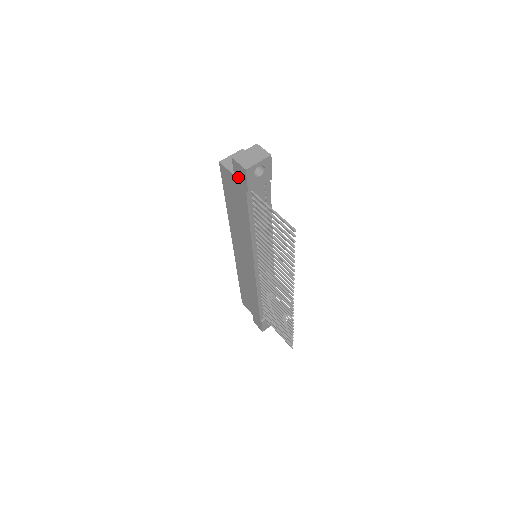
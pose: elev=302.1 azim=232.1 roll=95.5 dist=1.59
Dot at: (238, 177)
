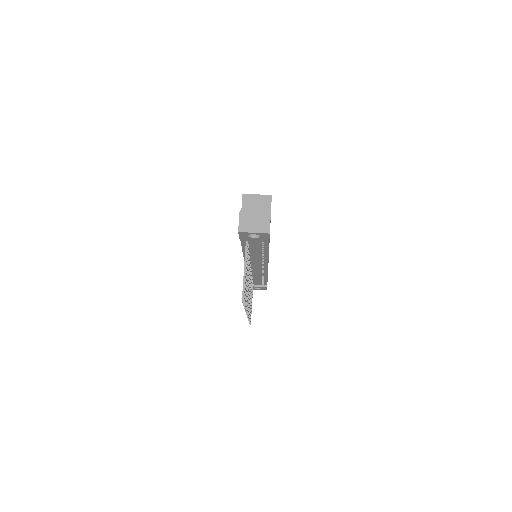
Dot at: occluded
